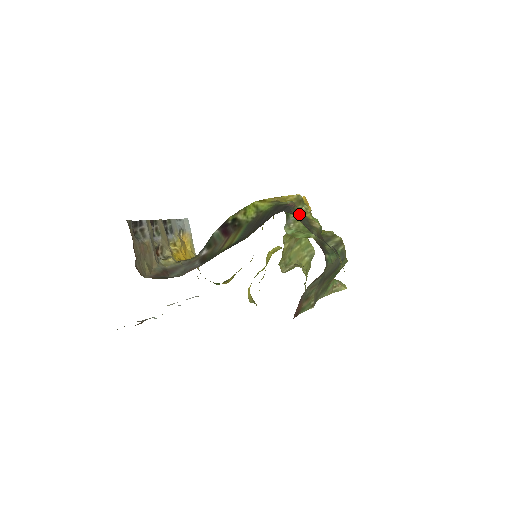
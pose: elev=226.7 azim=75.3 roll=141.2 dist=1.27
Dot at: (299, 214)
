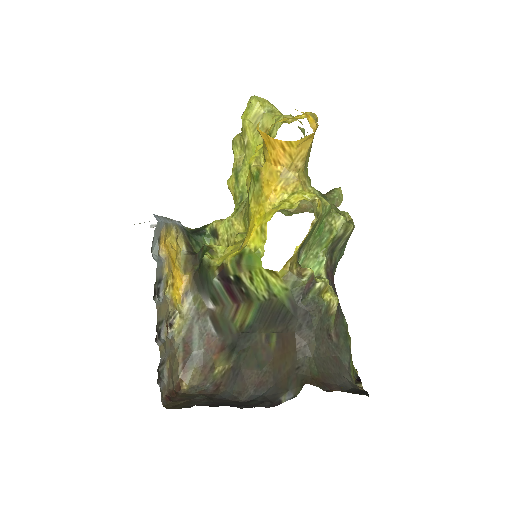
Dot at: (320, 321)
